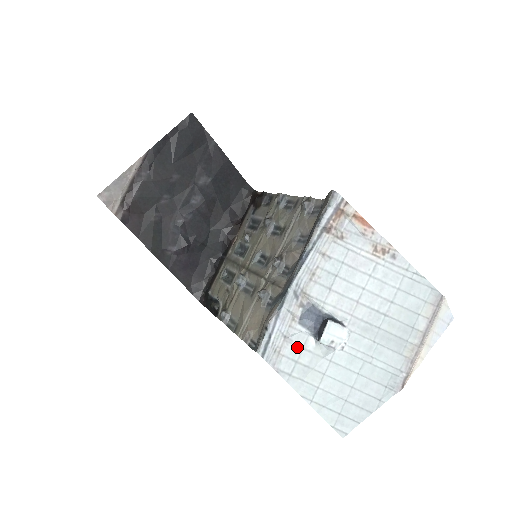
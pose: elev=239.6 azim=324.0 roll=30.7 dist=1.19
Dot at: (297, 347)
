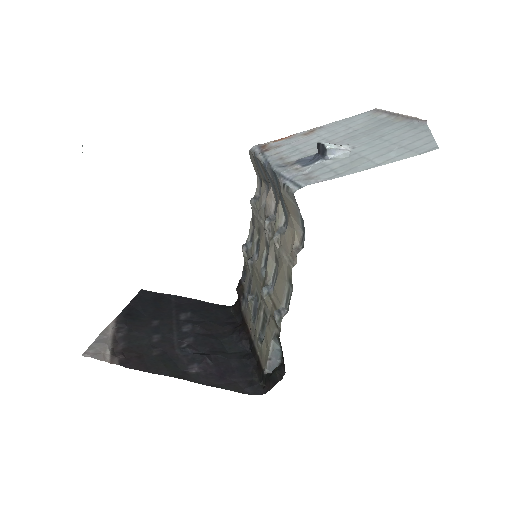
Dot at: (320, 169)
